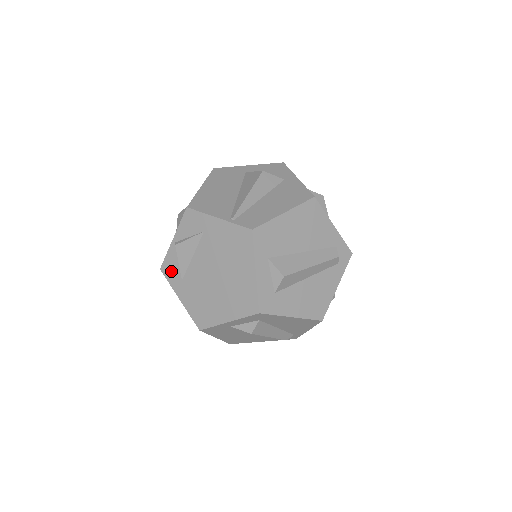
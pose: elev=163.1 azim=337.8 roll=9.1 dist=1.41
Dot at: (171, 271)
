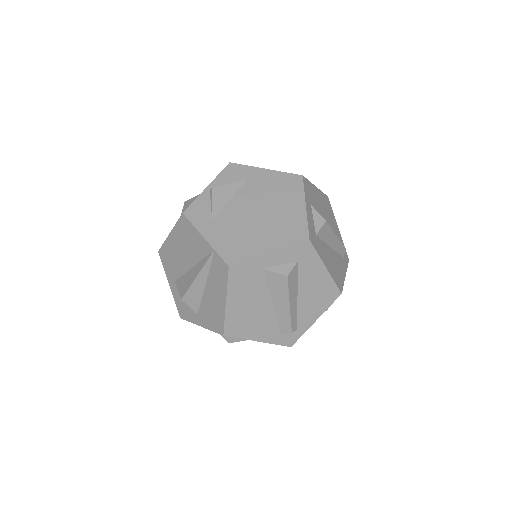
Dot at: (198, 213)
